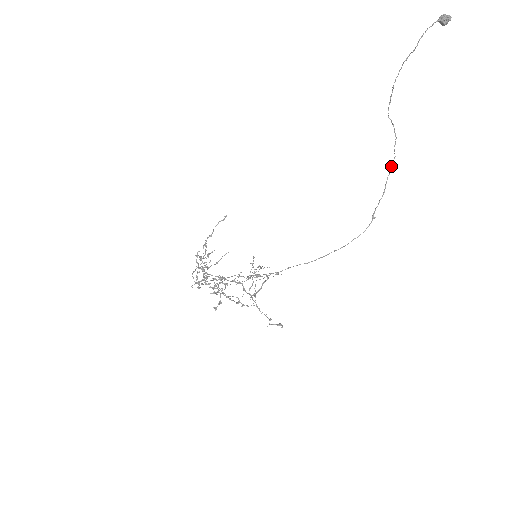
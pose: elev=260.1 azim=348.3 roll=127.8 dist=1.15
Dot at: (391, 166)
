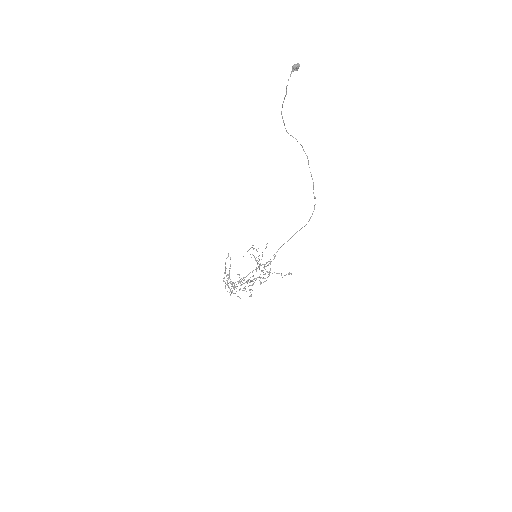
Dot at: (308, 163)
